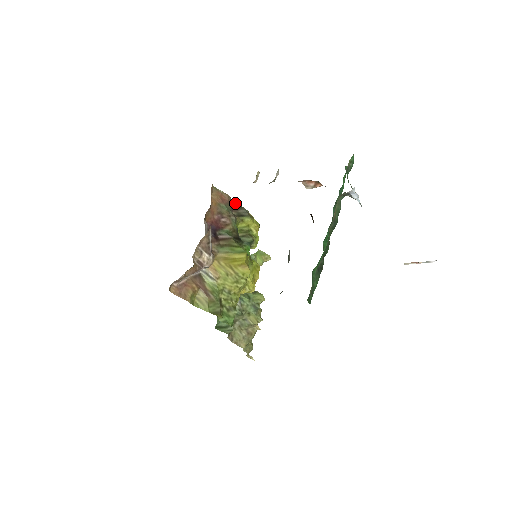
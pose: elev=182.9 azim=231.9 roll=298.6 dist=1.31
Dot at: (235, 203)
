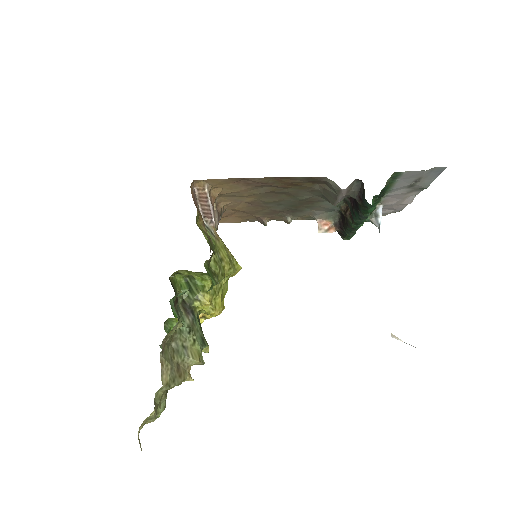
Dot at: occluded
